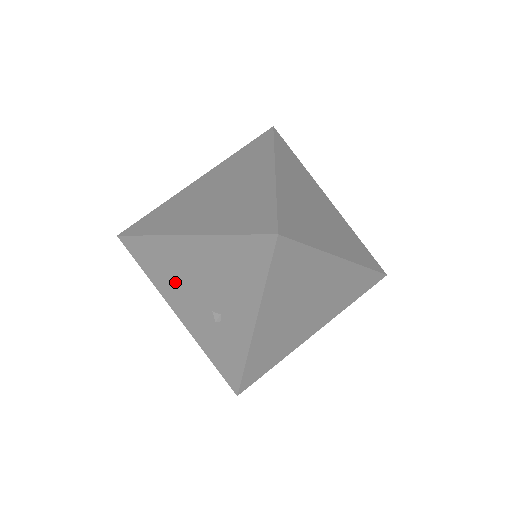
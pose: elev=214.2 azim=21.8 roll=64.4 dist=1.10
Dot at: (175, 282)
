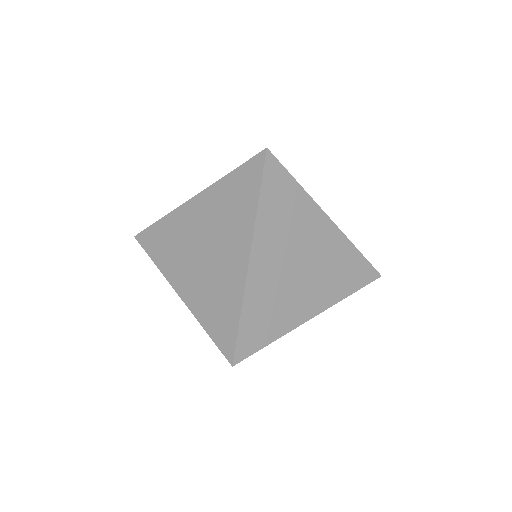
Dot at: occluded
